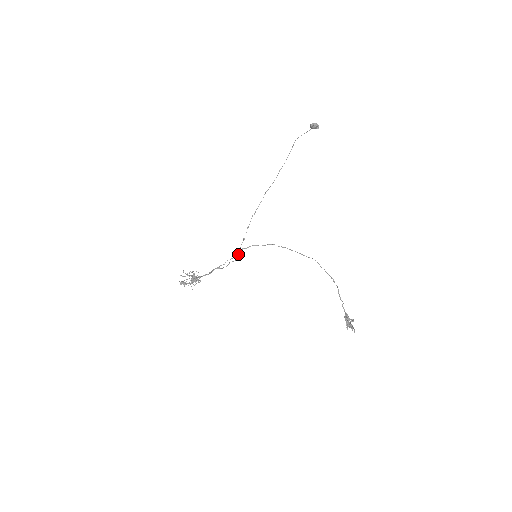
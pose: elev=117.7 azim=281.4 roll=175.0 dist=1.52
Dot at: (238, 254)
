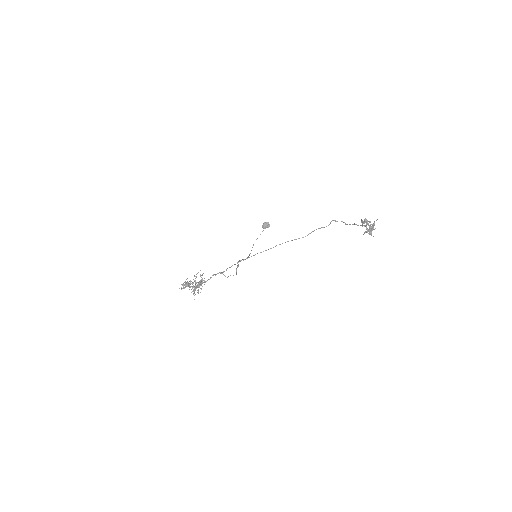
Dot at: (236, 273)
